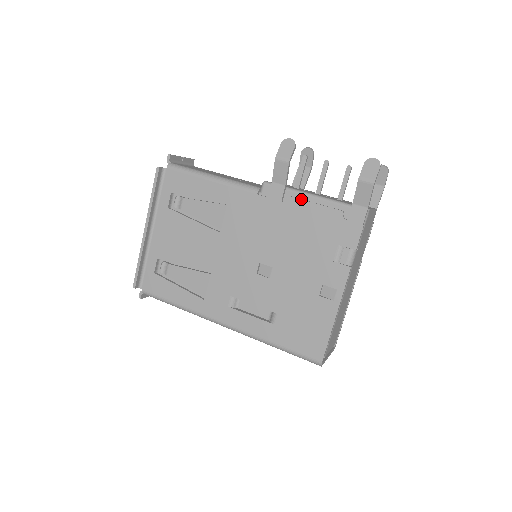
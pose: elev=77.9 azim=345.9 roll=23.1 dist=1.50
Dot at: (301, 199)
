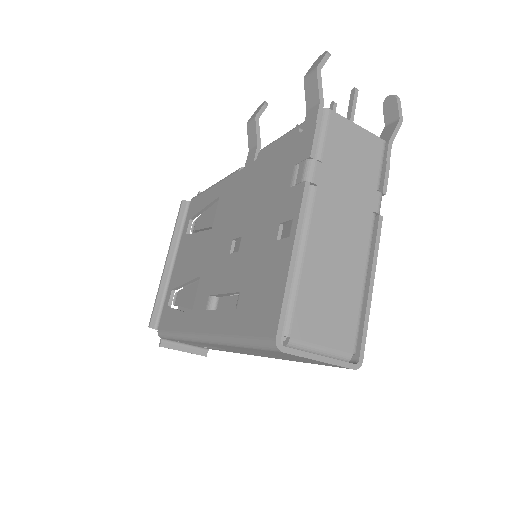
Dot at: (267, 146)
